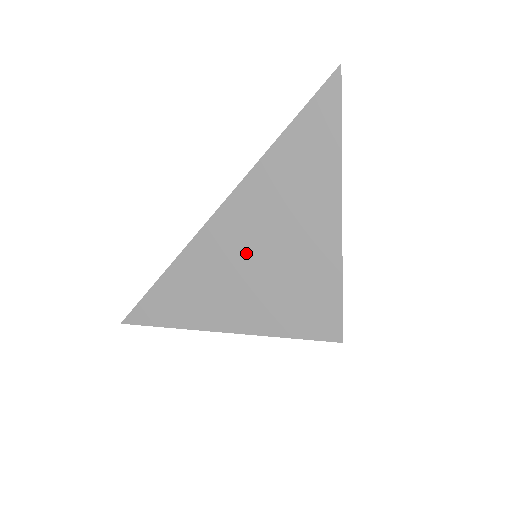
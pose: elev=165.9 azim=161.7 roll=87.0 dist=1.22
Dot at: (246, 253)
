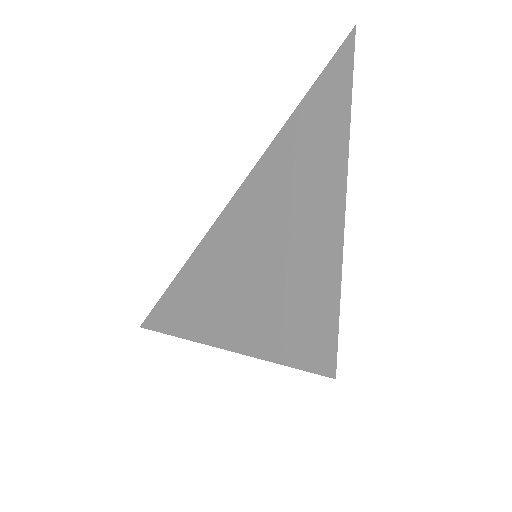
Dot at: (247, 252)
